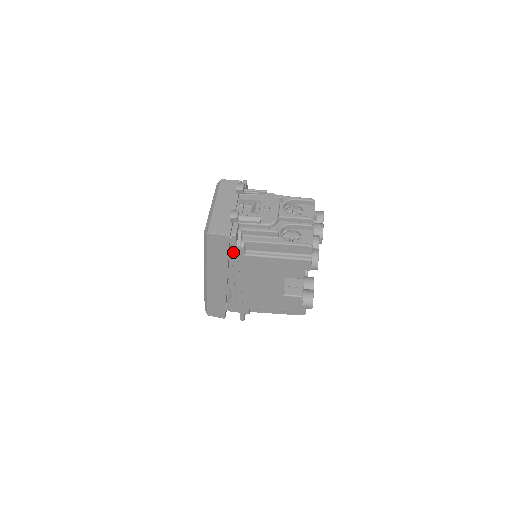
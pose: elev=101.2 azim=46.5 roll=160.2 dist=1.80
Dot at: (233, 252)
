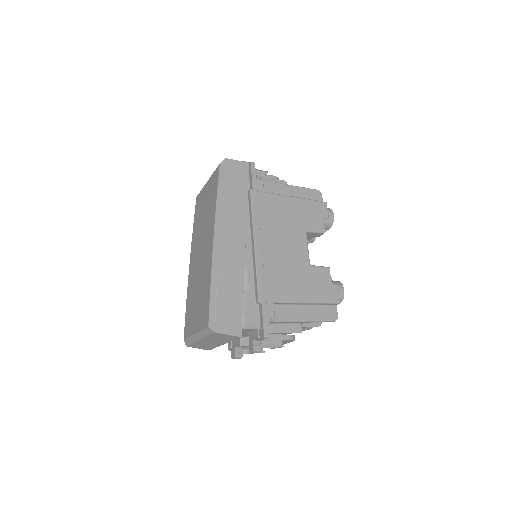
Dot at: (252, 187)
